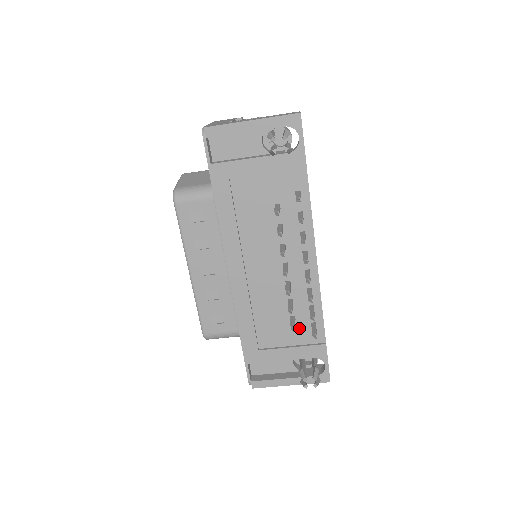
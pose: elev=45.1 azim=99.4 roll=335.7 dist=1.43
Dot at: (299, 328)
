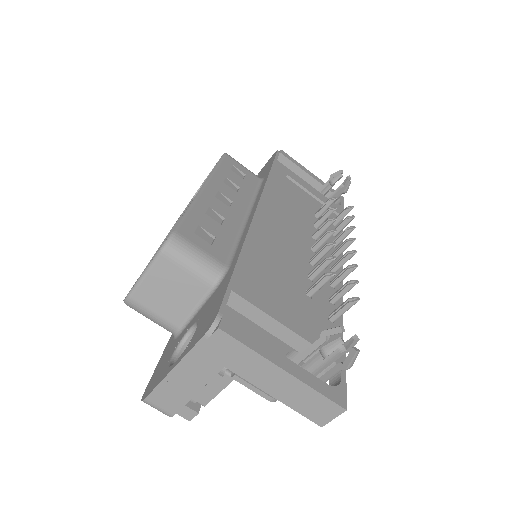
Dot at: (313, 309)
